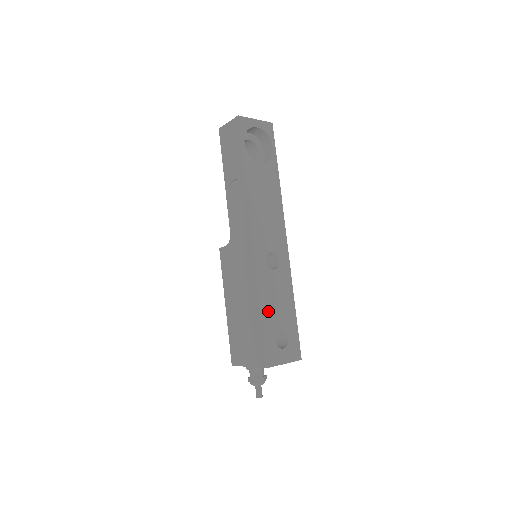
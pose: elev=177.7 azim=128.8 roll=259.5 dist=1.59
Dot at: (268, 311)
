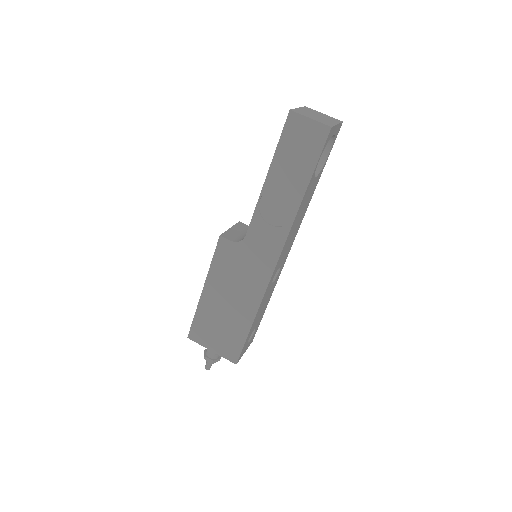
Dot at: (255, 320)
